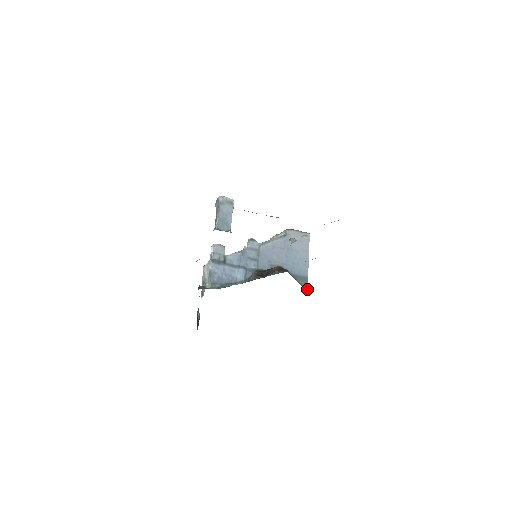
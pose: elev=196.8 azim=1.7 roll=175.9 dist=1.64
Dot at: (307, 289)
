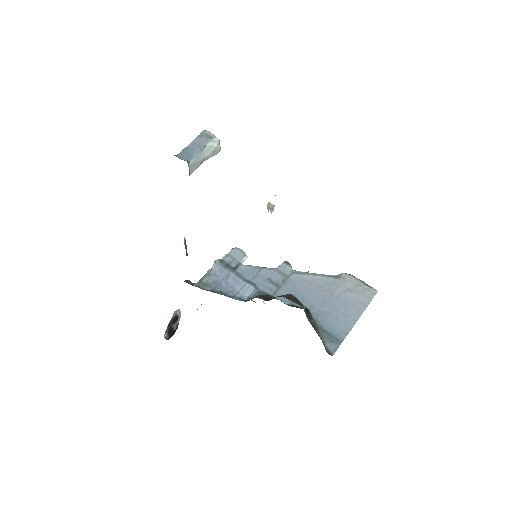
Dot at: (331, 354)
